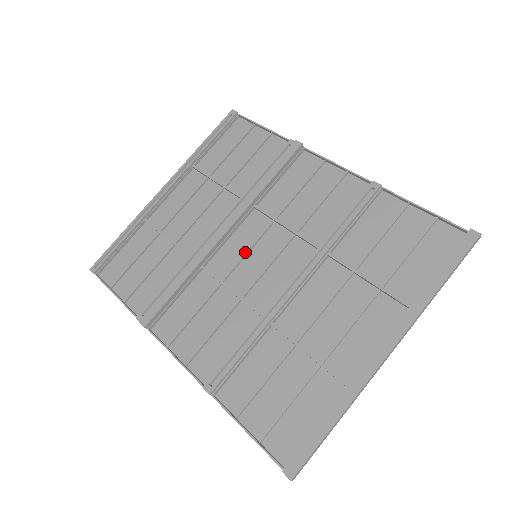
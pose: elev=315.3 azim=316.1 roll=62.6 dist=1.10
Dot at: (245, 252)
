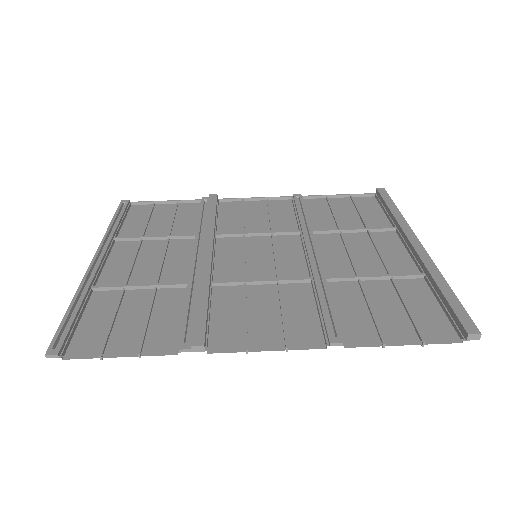
Dot at: (242, 260)
